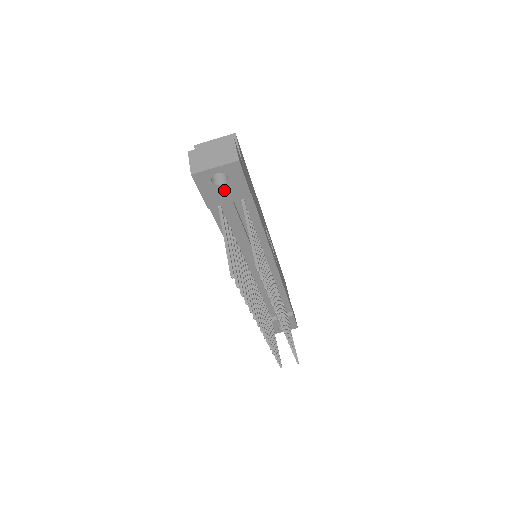
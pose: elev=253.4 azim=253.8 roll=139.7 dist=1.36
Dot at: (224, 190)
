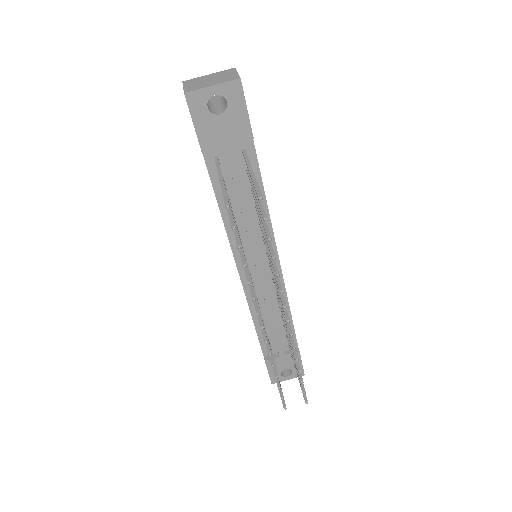
Dot at: (222, 124)
